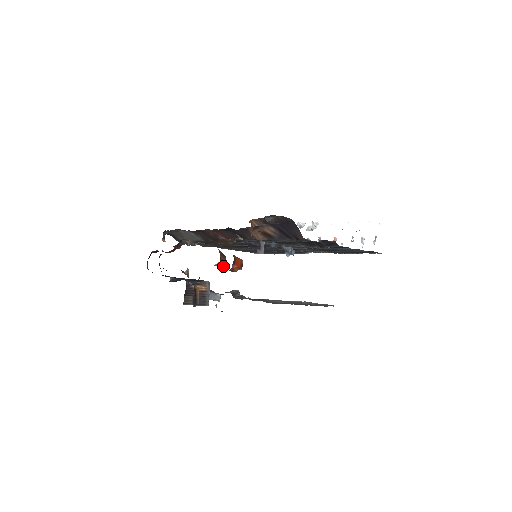
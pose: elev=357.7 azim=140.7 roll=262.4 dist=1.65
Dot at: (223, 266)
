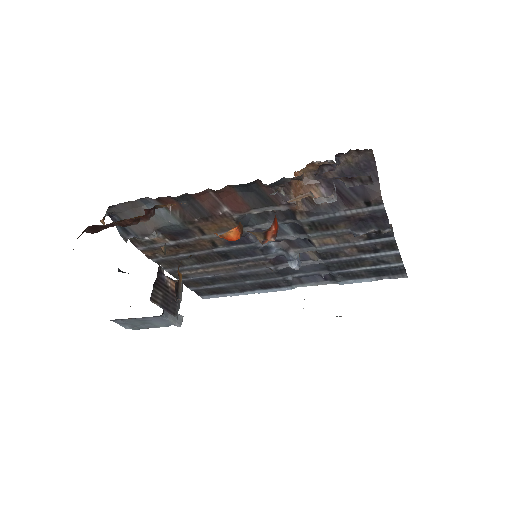
Dot at: (235, 240)
